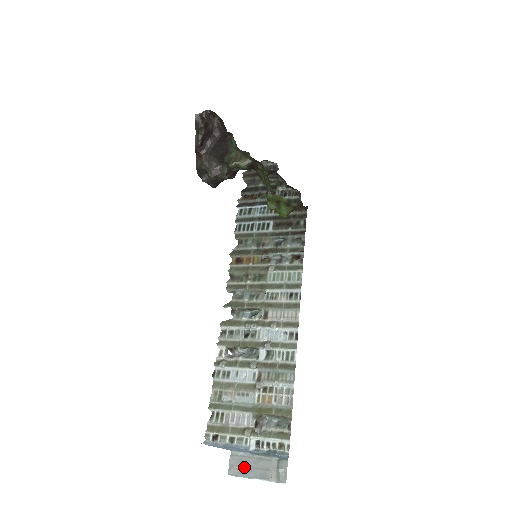
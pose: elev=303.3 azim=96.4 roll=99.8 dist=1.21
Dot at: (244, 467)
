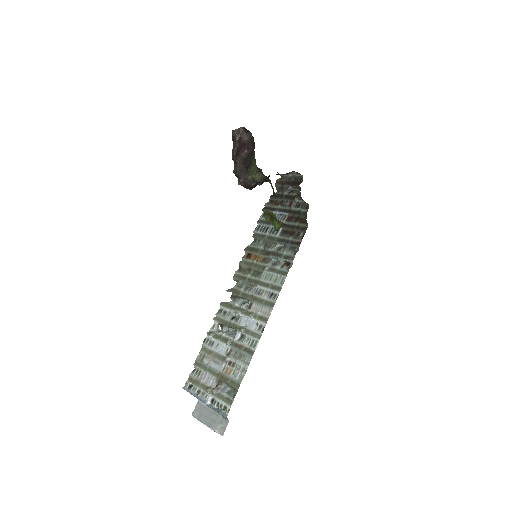
Dot at: (202, 414)
